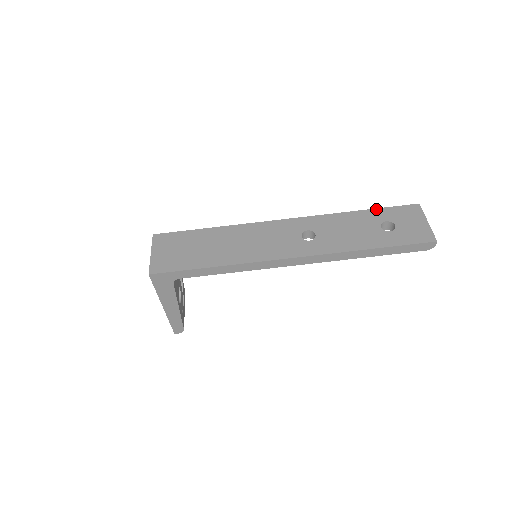
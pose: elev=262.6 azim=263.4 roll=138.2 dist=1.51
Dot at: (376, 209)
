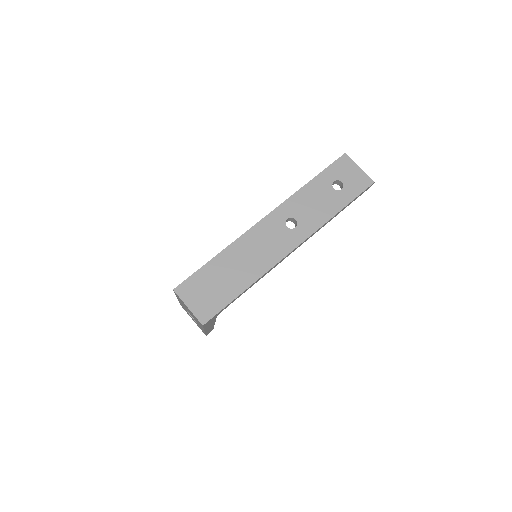
Dot at: (321, 173)
